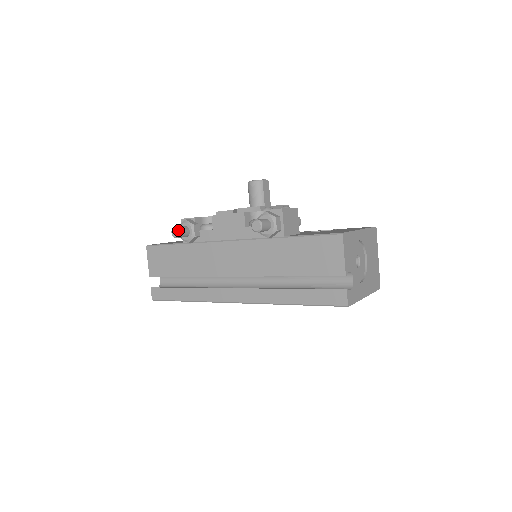
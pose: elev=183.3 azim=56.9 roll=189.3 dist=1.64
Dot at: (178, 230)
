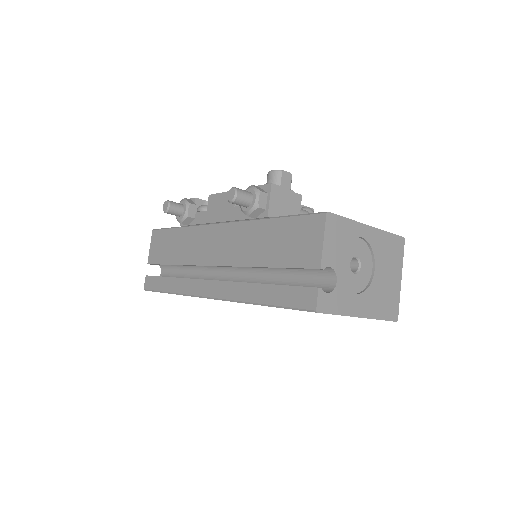
Dot at: (168, 203)
